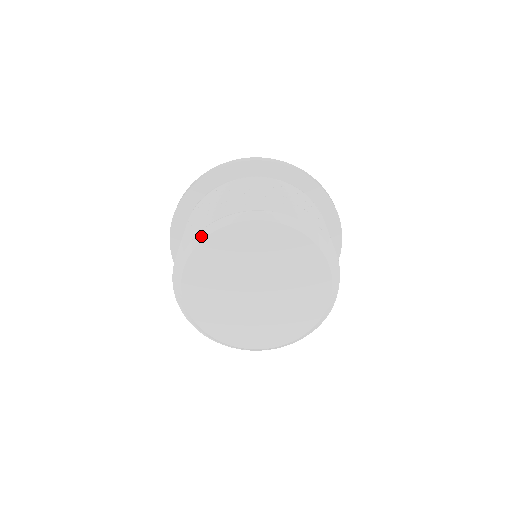
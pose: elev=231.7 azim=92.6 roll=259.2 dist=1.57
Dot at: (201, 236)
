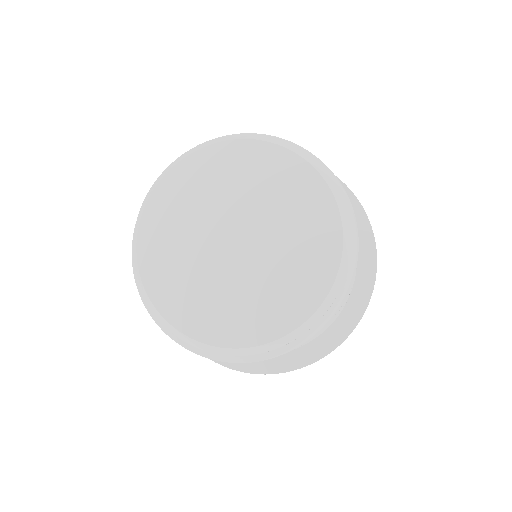
Dot at: (134, 251)
